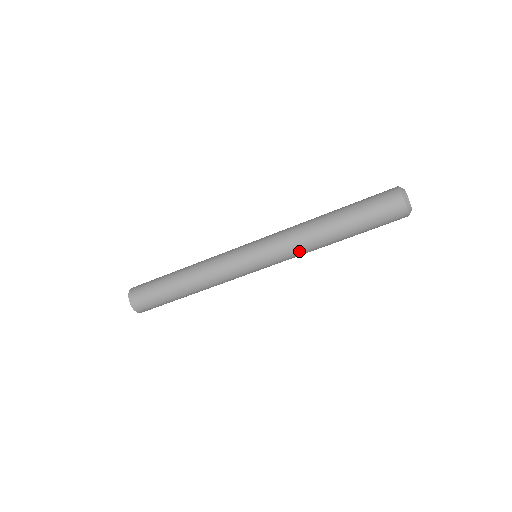
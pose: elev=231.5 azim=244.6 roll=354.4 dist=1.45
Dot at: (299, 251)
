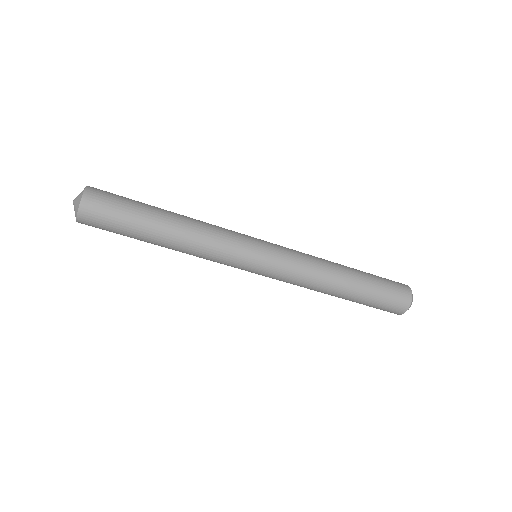
Dot at: occluded
